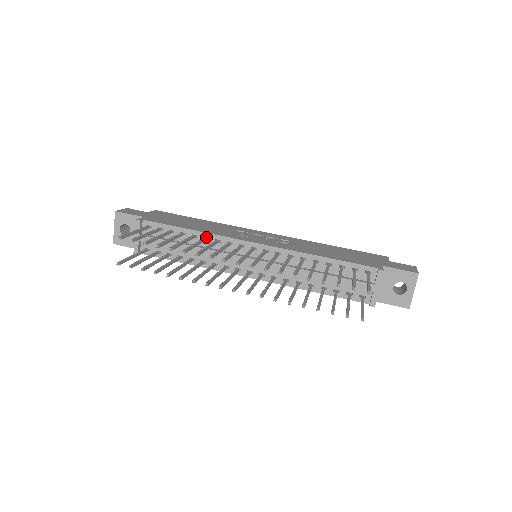
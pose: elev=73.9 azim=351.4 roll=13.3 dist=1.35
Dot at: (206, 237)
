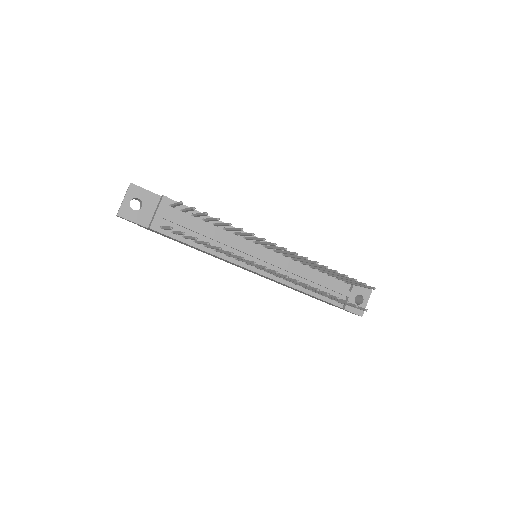
Dot at: (226, 228)
